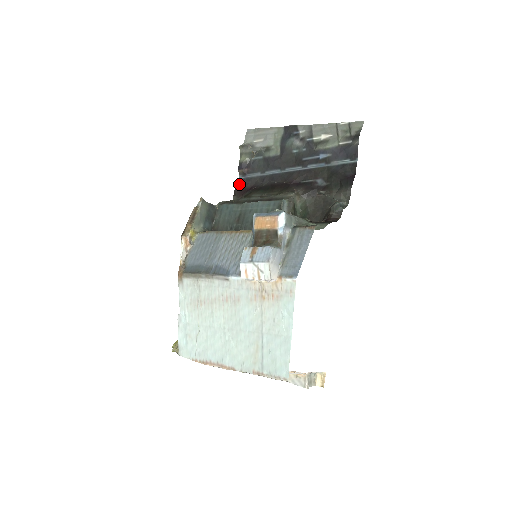
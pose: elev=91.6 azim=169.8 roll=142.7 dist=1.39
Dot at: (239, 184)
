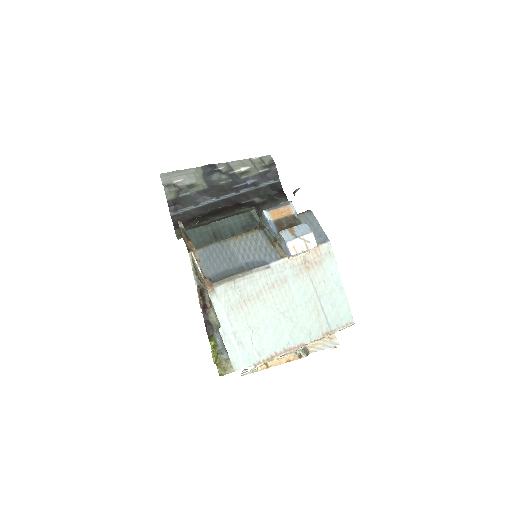
Dot at: (175, 219)
